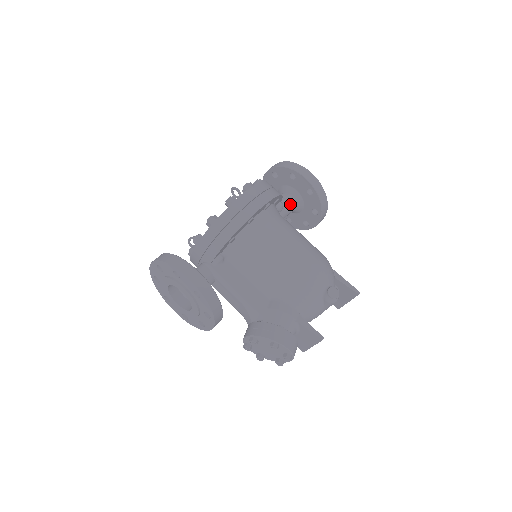
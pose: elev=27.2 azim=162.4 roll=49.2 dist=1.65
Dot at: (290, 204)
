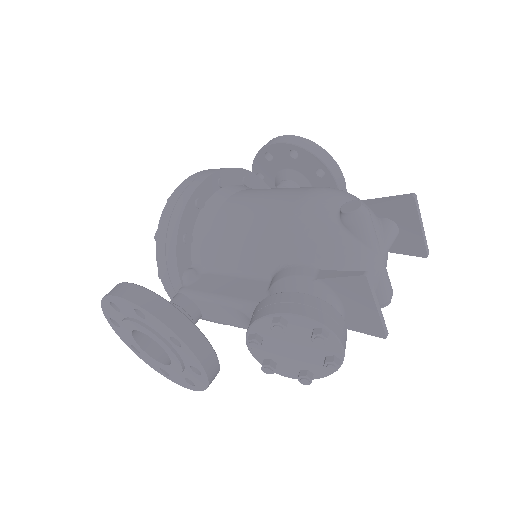
Dot at: (286, 187)
